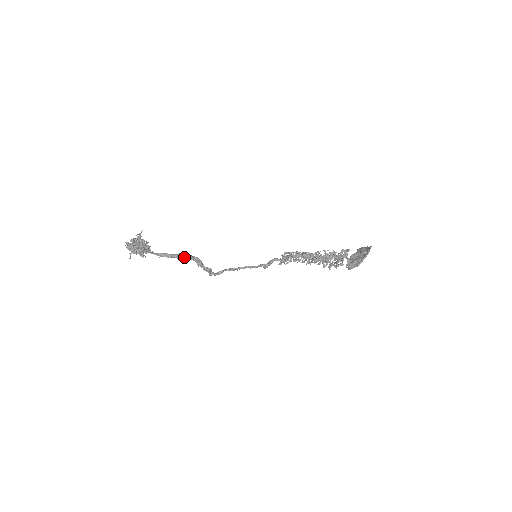
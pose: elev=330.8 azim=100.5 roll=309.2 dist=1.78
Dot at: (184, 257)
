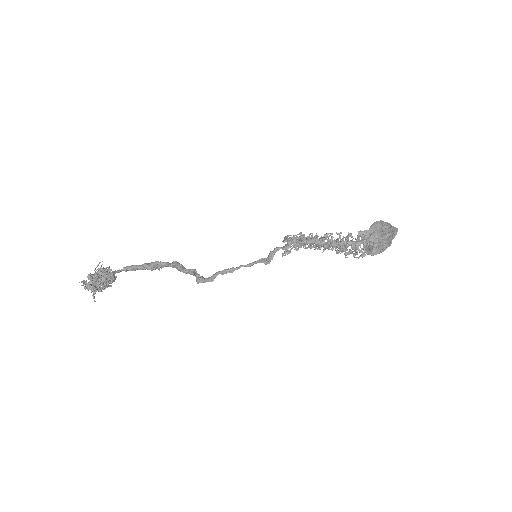
Dot at: (159, 267)
